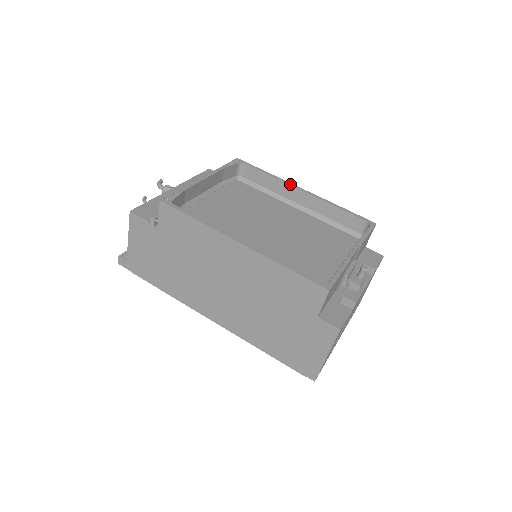
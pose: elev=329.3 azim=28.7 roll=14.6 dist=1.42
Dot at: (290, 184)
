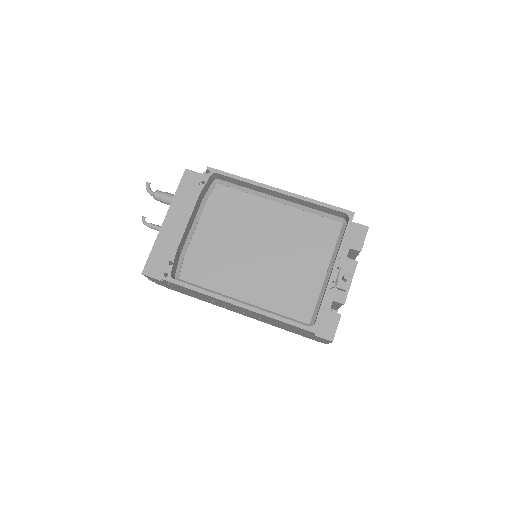
Dot at: (265, 187)
